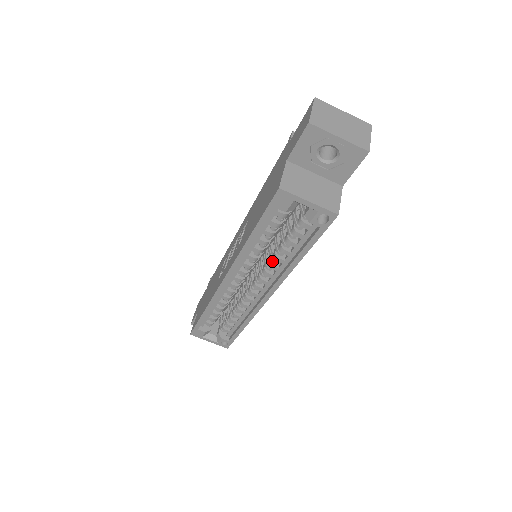
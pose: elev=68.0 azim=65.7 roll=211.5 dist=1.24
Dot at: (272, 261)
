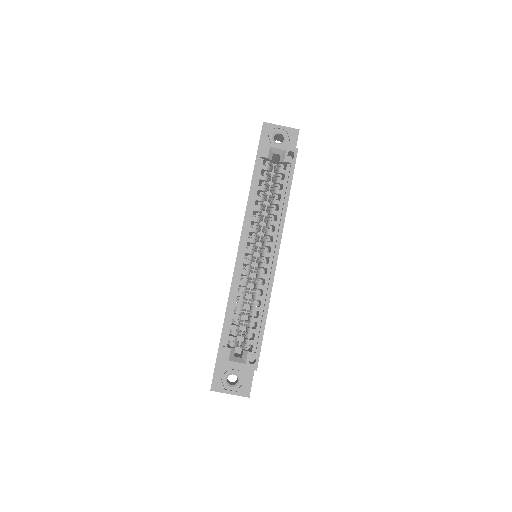
Dot at: (270, 219)
